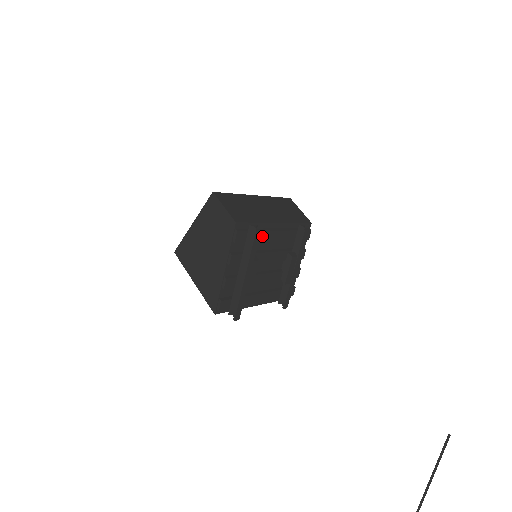
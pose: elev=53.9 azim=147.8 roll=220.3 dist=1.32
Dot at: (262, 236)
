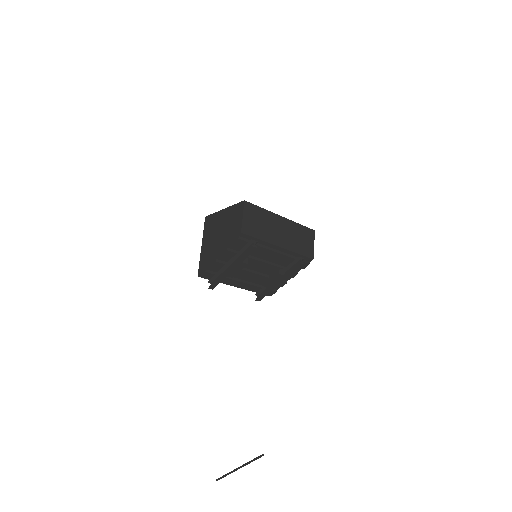
Dot at: (260, 250)
